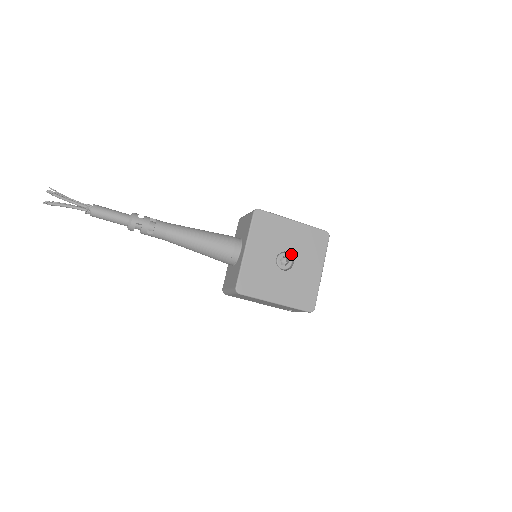
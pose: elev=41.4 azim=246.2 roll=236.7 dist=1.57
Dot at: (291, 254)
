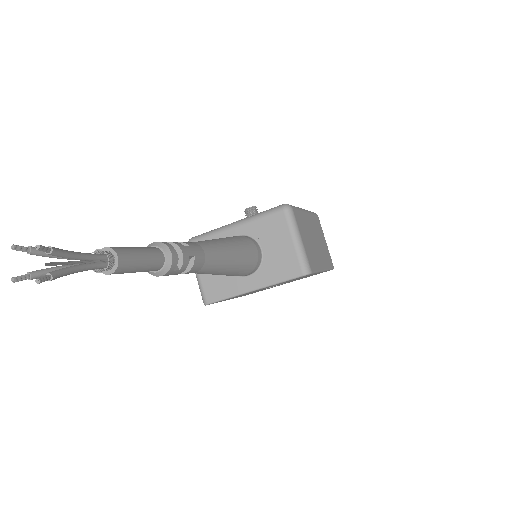
Dot at: occluded
